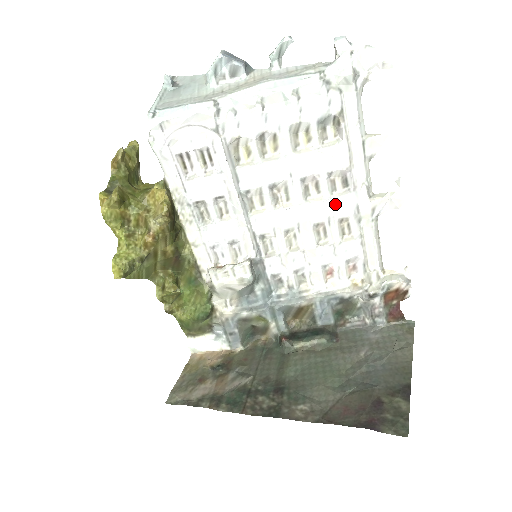
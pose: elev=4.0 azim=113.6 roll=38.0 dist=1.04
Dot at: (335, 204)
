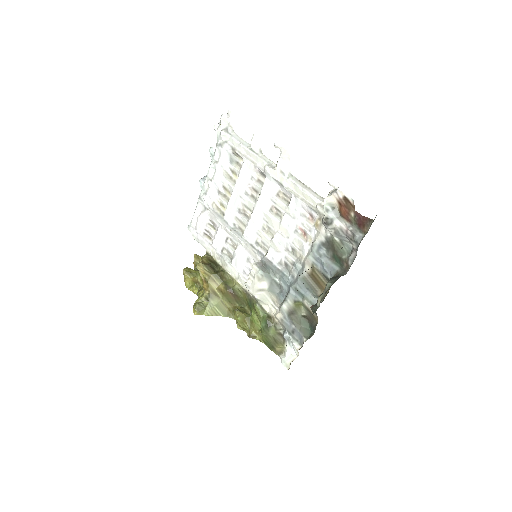
Dot at: (267, 190)
